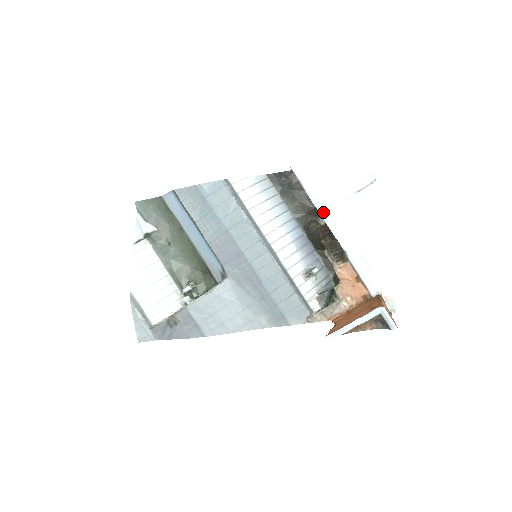
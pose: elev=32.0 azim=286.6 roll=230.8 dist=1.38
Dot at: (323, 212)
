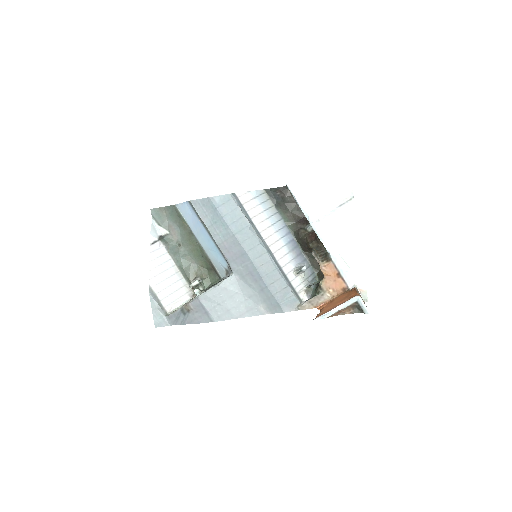
Dot at: (312, 221)
